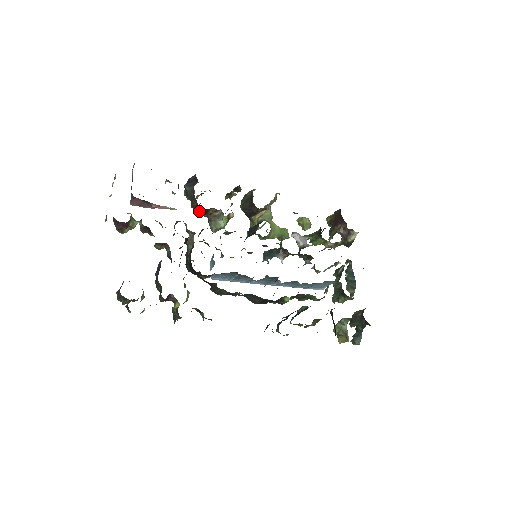
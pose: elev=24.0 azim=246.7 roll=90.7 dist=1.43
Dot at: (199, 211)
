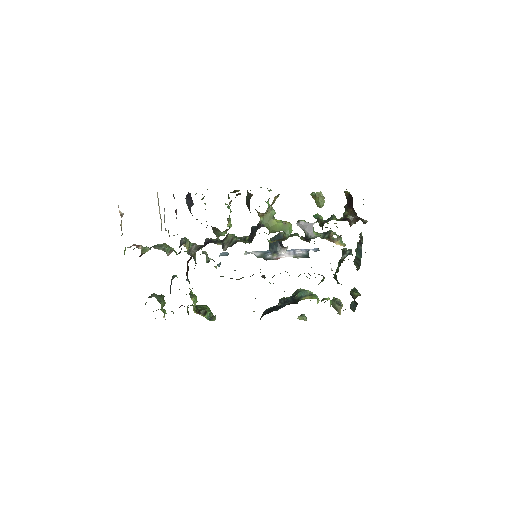
Dot at: occluded
